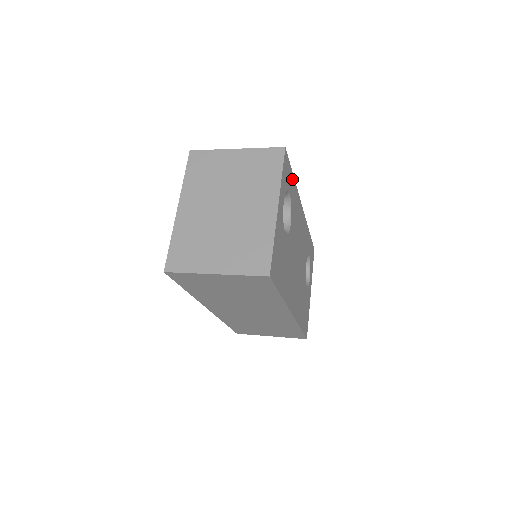
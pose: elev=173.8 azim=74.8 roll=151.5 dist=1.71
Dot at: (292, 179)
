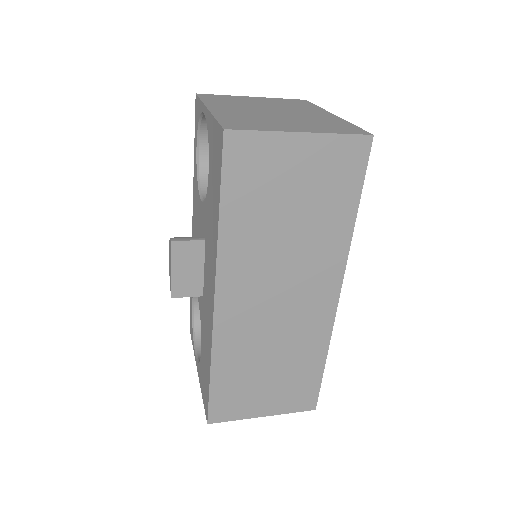
Dot at: occluded
